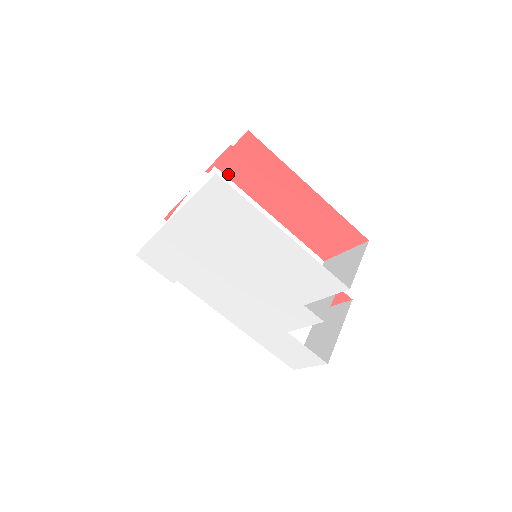
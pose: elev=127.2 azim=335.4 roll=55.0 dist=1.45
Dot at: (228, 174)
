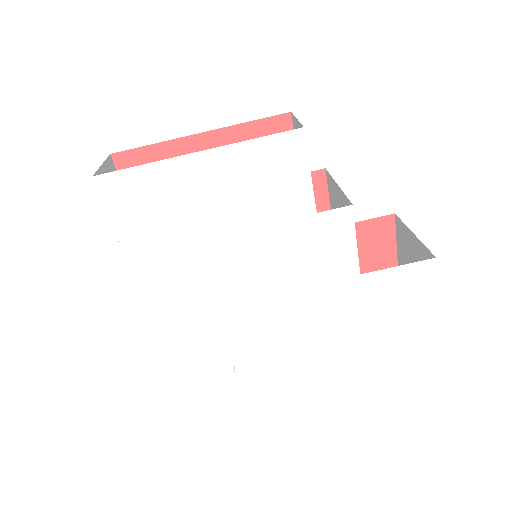
Dot at: occluded
